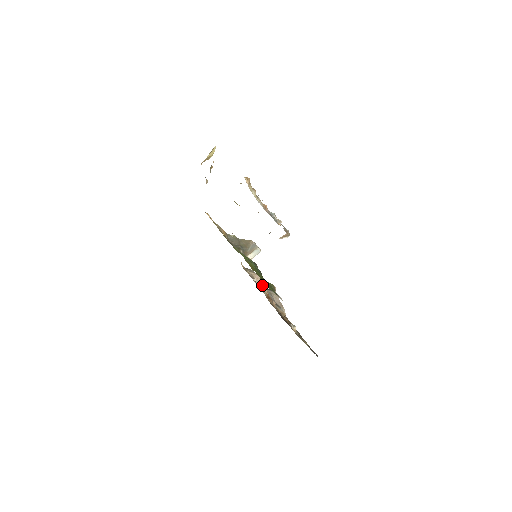
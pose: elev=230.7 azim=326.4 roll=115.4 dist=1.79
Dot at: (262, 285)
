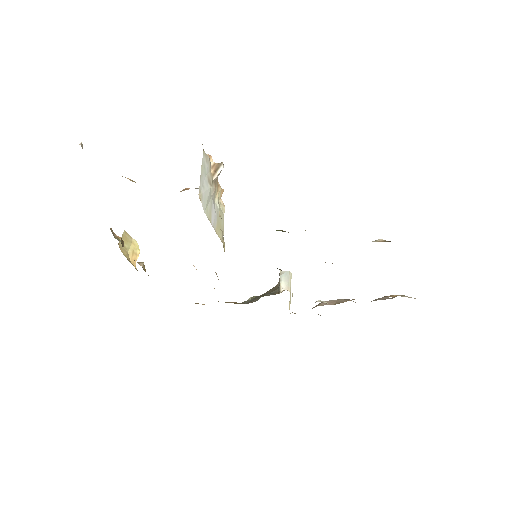
Dot at: (339, 302)
